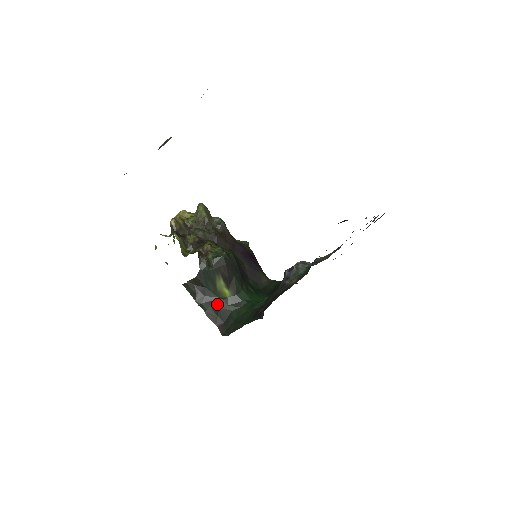
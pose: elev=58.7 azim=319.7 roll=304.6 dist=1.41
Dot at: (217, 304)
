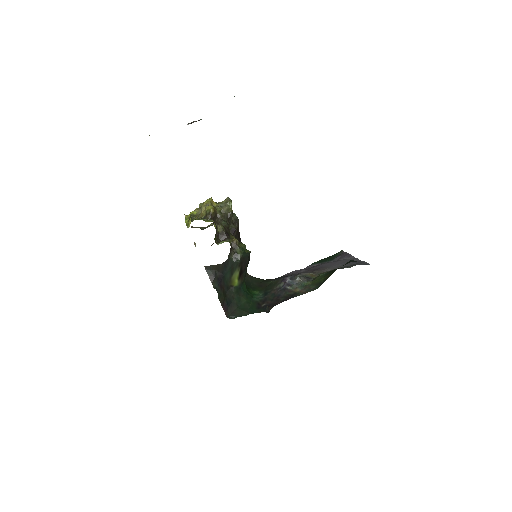
Dot at: (226, 290)
